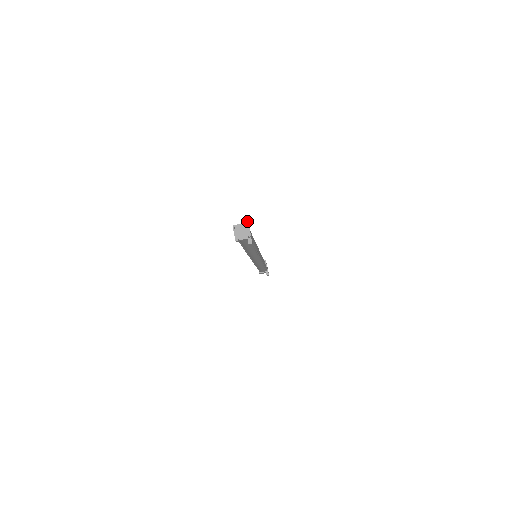
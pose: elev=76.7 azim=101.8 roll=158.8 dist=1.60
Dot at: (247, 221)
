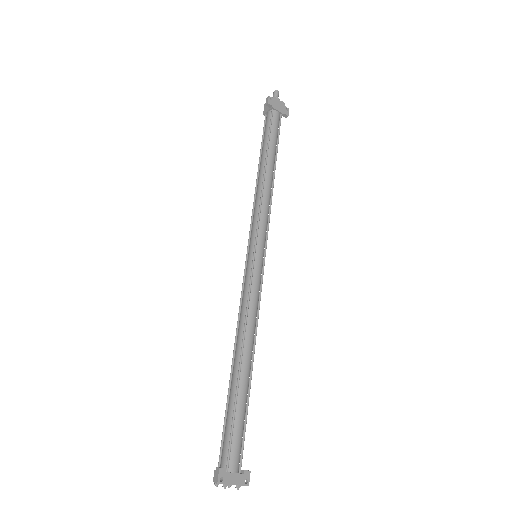
Dot at: occluded
